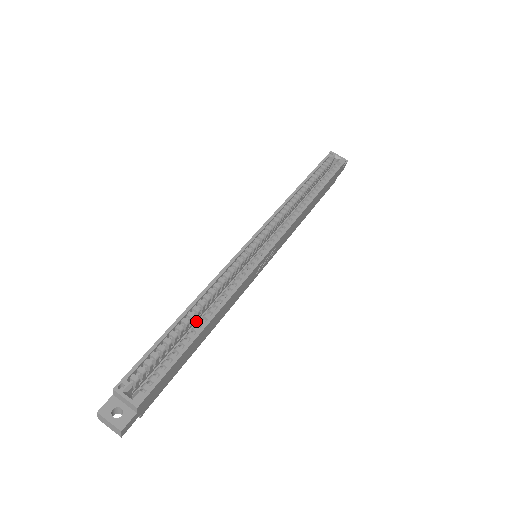
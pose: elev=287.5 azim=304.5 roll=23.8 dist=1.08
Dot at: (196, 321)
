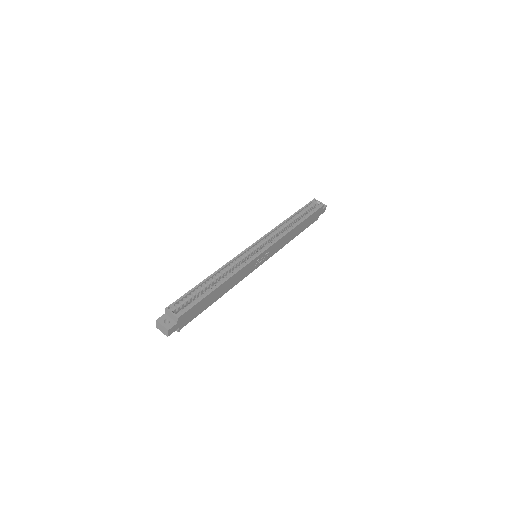
Dot at: occluded
